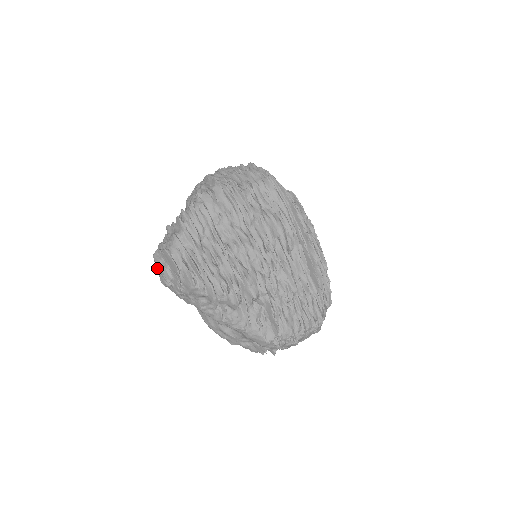
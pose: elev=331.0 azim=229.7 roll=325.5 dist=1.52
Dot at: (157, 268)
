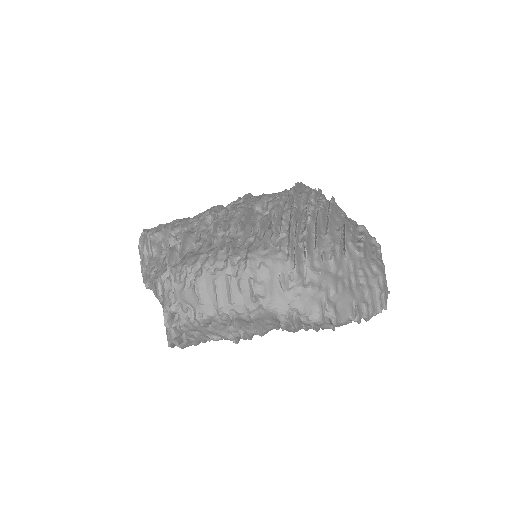
Dot at: occluded
